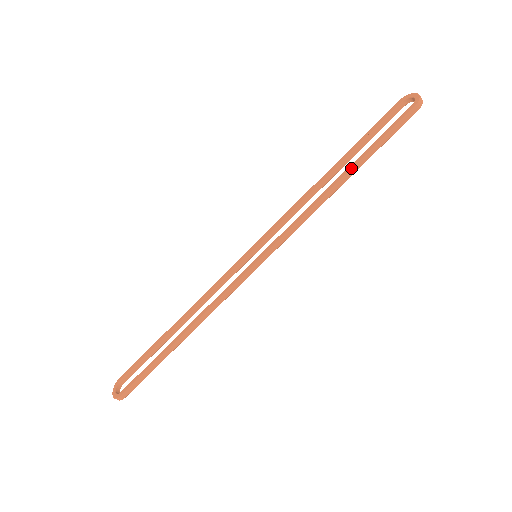
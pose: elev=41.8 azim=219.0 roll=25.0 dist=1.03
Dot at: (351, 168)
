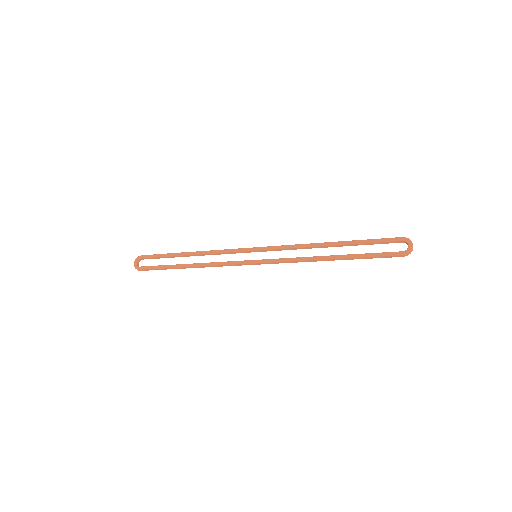
Dot at: (340, 258)
